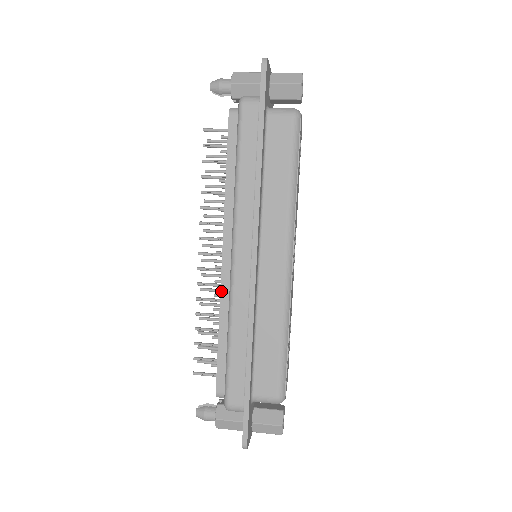
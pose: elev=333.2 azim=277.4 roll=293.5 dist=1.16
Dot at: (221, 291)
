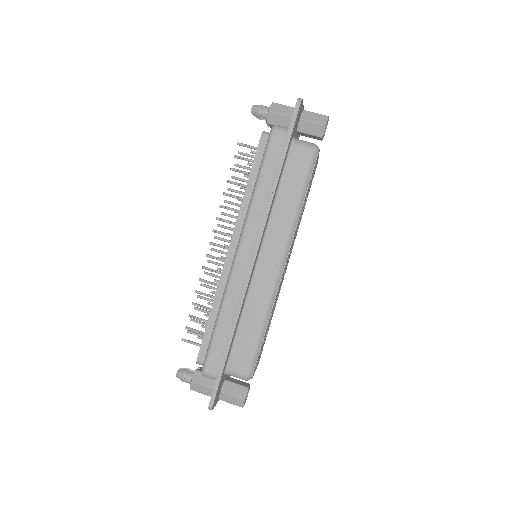
Dot at: (221, 278)
